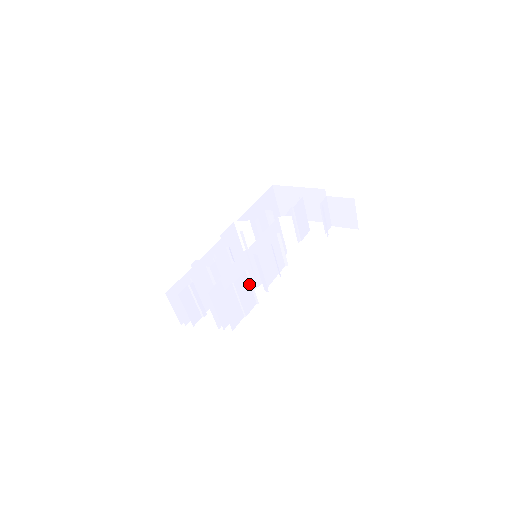
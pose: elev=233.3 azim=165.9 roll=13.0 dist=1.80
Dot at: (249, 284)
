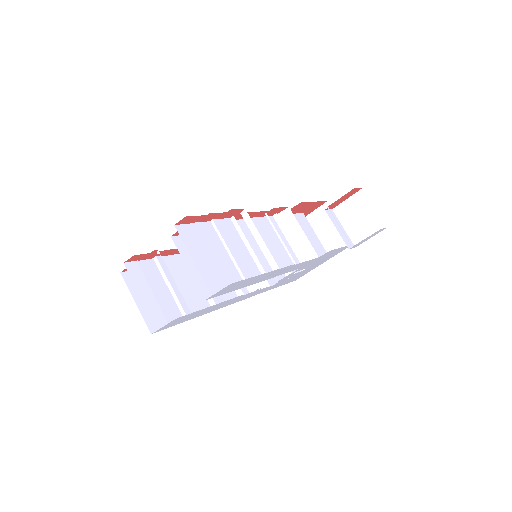
Dot at: (241, 240)
